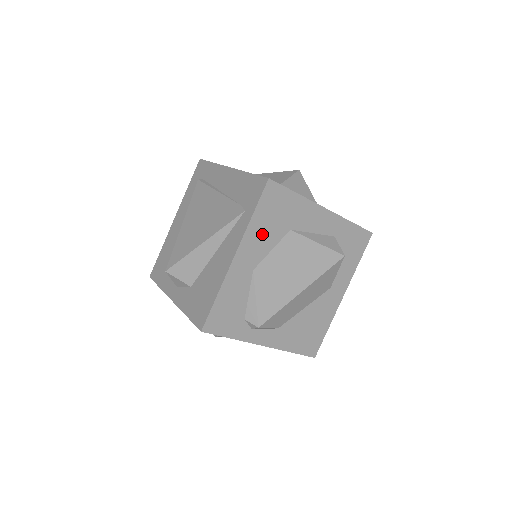
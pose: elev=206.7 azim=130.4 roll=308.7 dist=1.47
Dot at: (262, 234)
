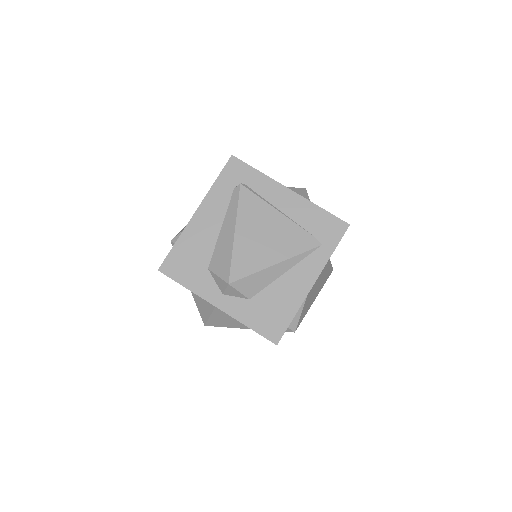
Dot at: occluded
